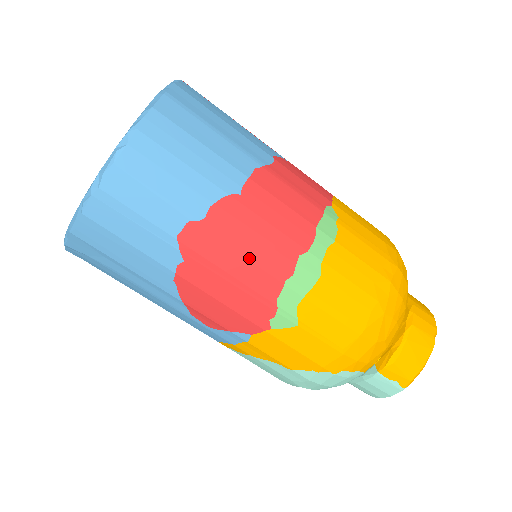
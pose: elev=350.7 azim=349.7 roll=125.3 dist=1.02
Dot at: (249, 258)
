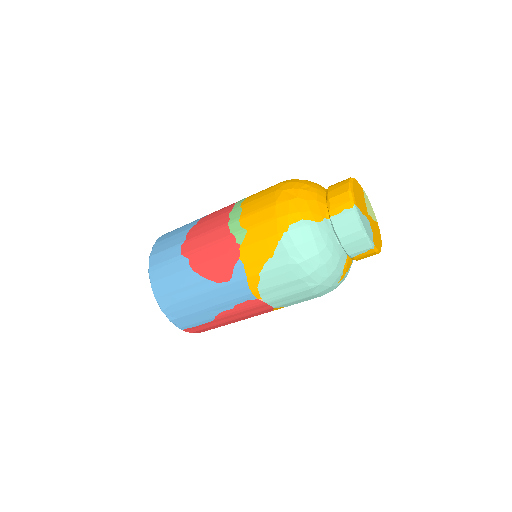
Dot at: (209, 232)
